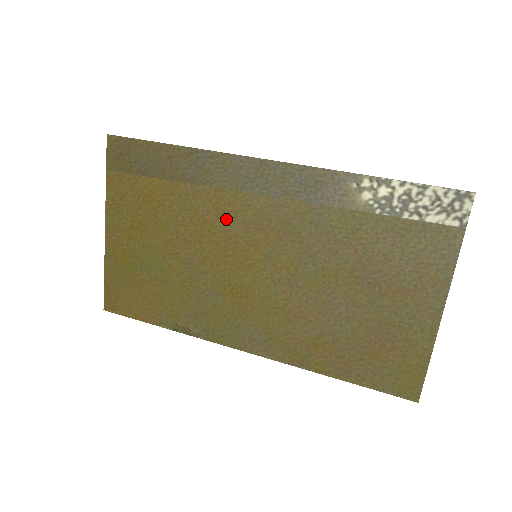
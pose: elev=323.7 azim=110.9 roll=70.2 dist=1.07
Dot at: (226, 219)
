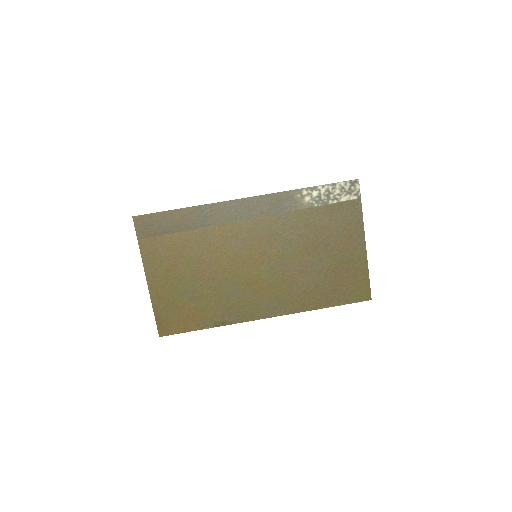
Dot at: (231, 241)
